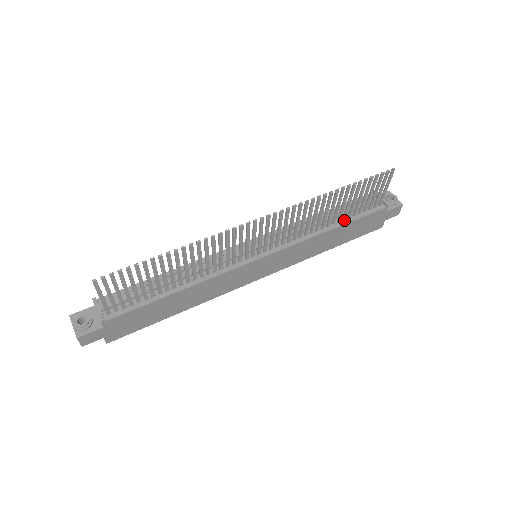
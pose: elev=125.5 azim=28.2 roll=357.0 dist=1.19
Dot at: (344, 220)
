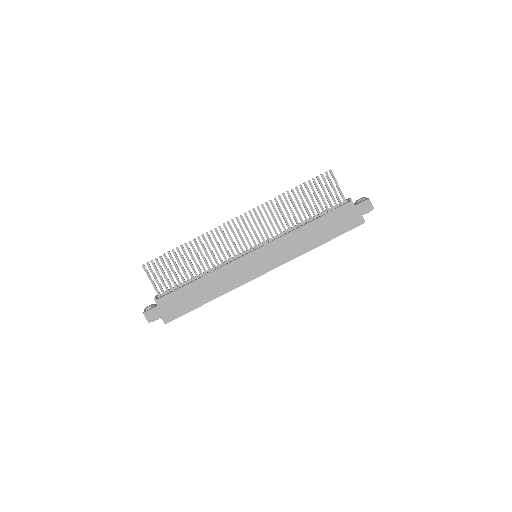
Dot at: (316, 218)
